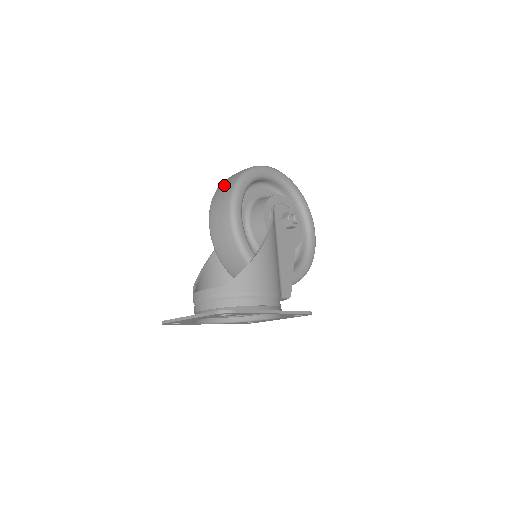
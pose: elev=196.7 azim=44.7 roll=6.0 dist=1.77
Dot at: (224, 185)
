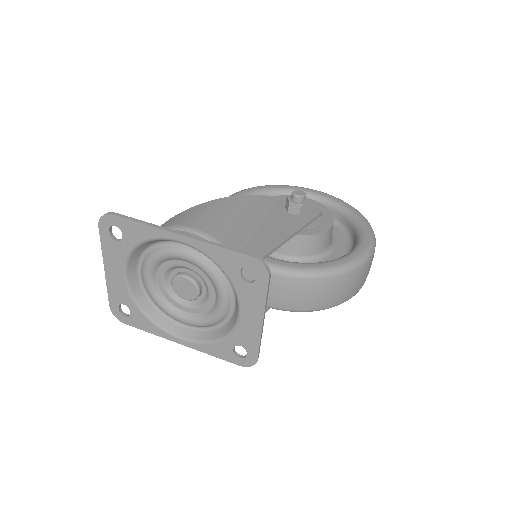
Dot at: occluded
